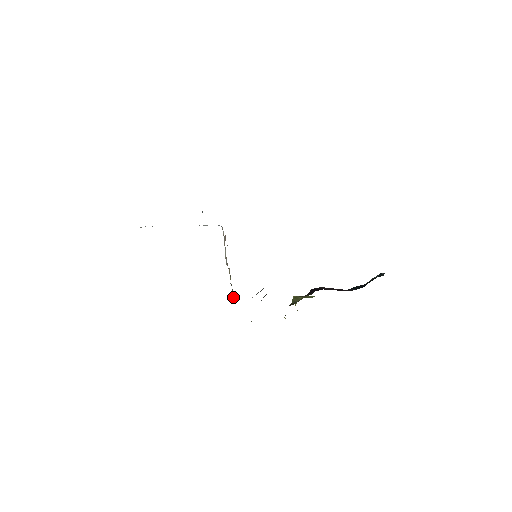
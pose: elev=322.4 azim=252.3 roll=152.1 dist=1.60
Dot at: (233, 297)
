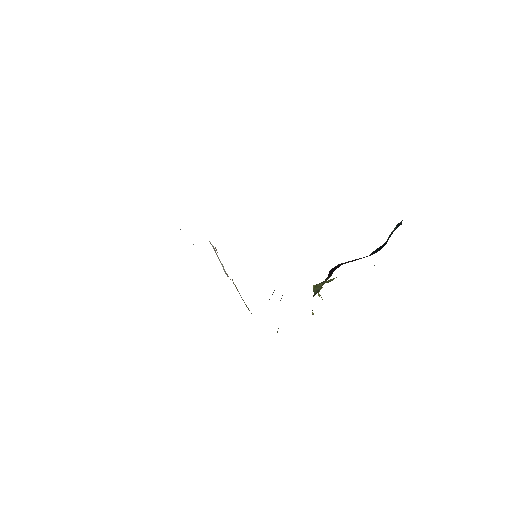
Dot at: occluded
